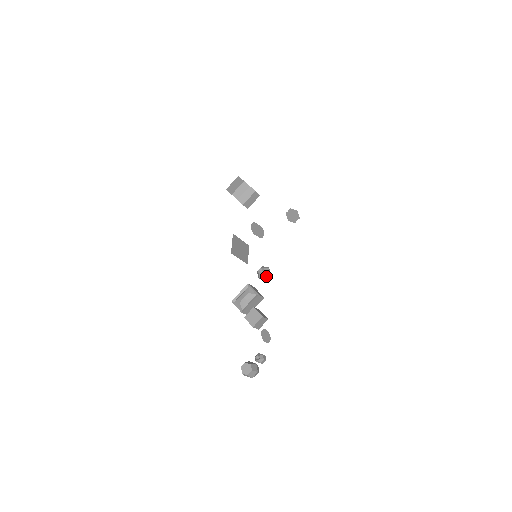
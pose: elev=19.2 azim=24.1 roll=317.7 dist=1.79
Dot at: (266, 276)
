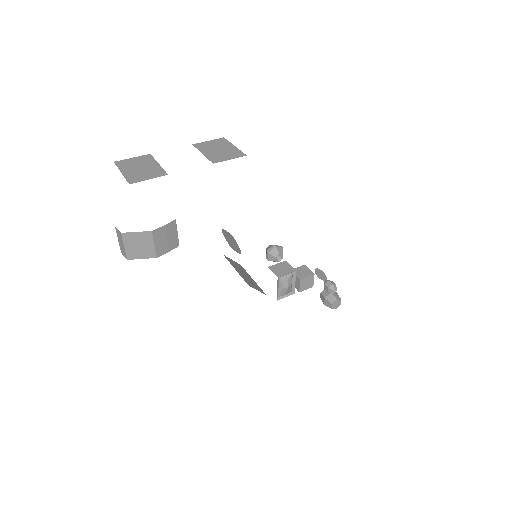
Dot at: (282, 253)
